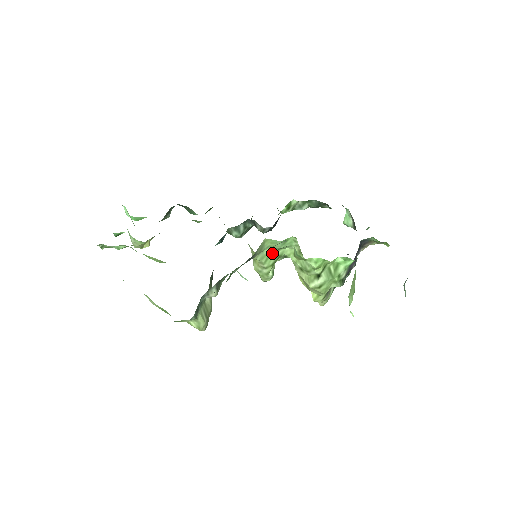
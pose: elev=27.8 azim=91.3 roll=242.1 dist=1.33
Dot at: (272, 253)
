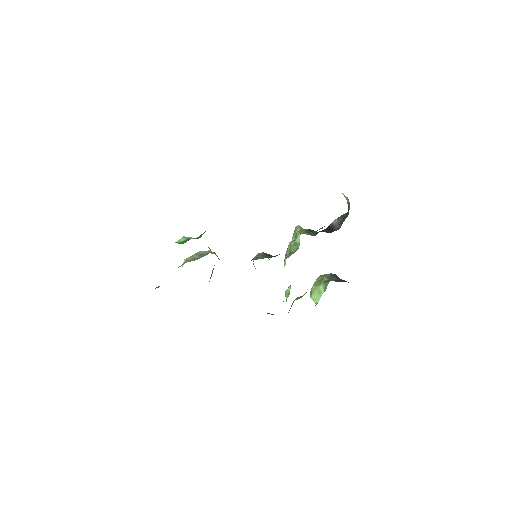
Dot at: occluded
